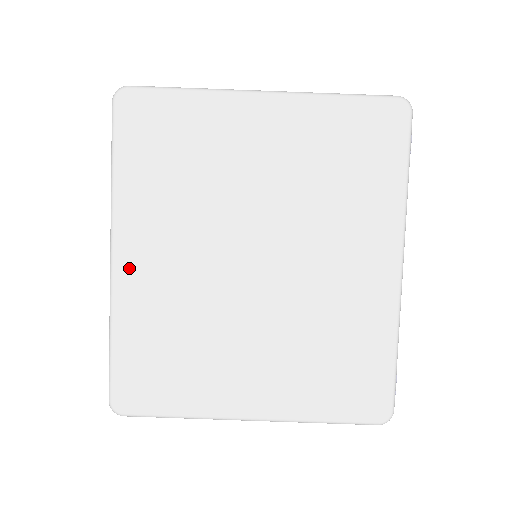
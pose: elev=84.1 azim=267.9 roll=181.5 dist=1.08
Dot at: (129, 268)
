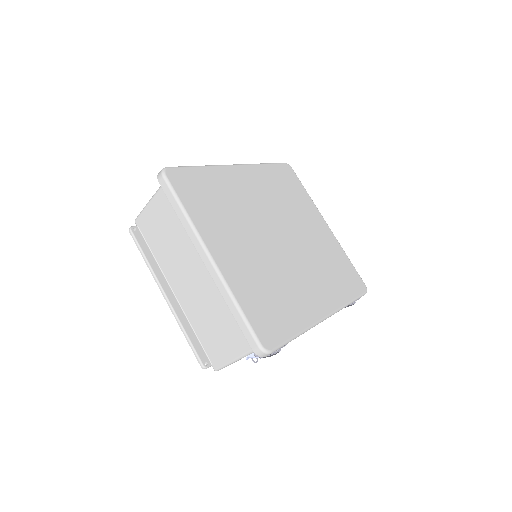
Dot at: (237, 173)
